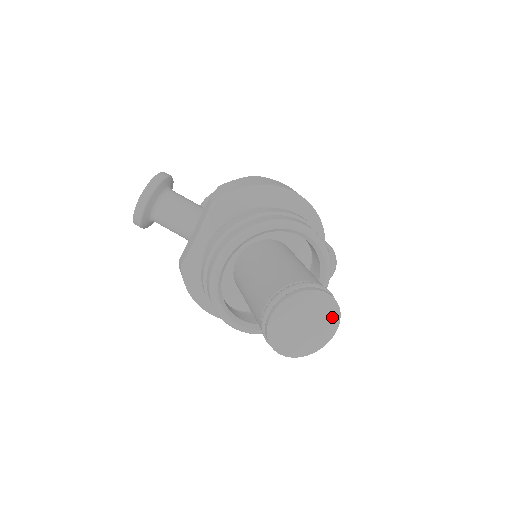
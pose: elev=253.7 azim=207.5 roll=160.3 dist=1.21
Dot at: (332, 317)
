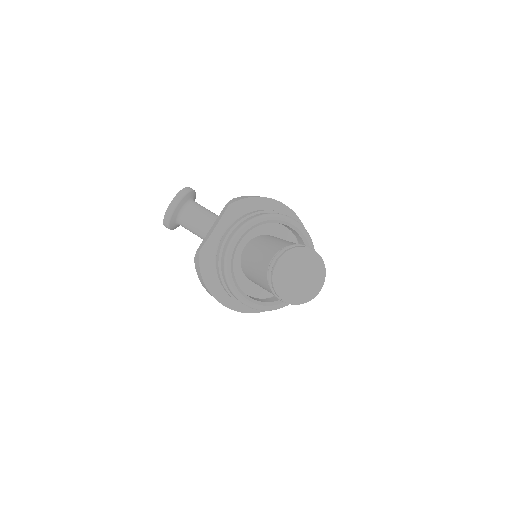
Dot at: (320, 274)
